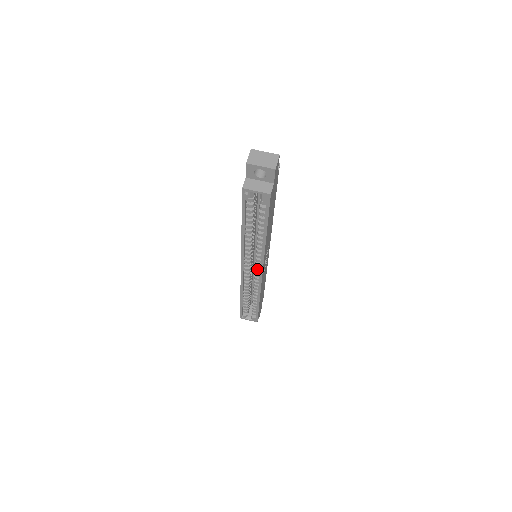
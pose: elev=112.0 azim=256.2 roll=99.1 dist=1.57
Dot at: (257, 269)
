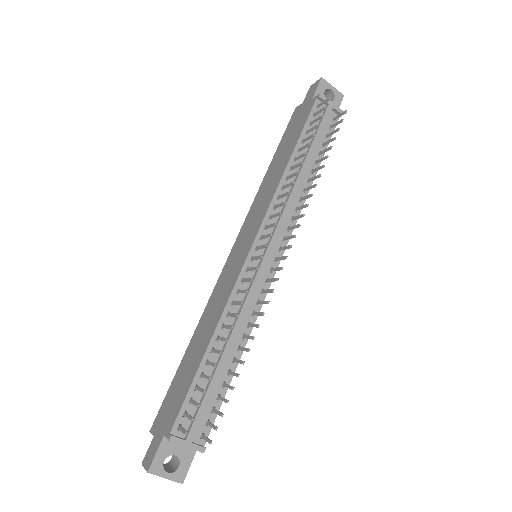
Dot at: occluded
